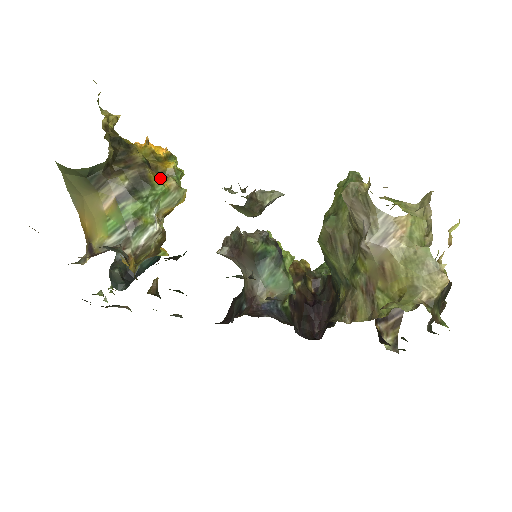
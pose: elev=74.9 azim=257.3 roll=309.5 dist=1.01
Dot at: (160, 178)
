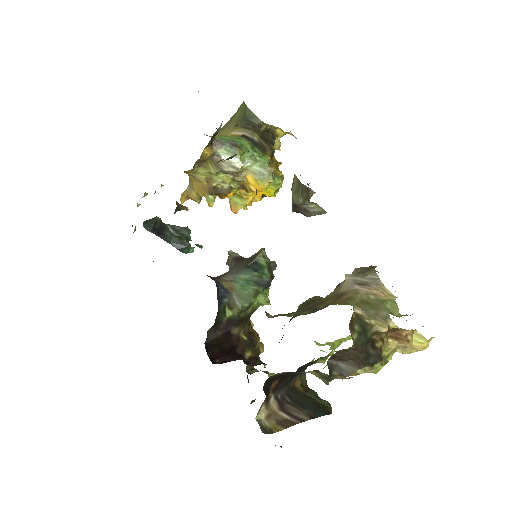
Dot at: occluded
